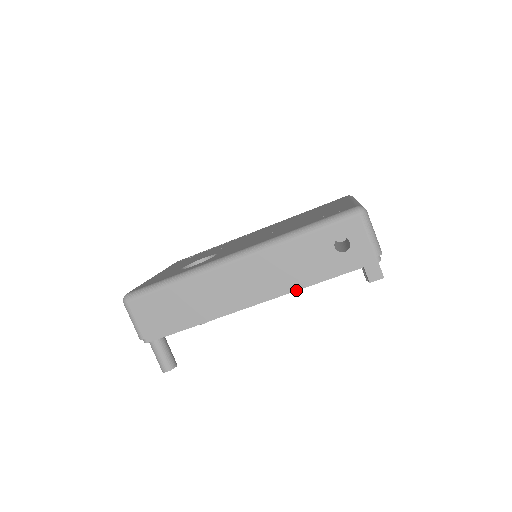
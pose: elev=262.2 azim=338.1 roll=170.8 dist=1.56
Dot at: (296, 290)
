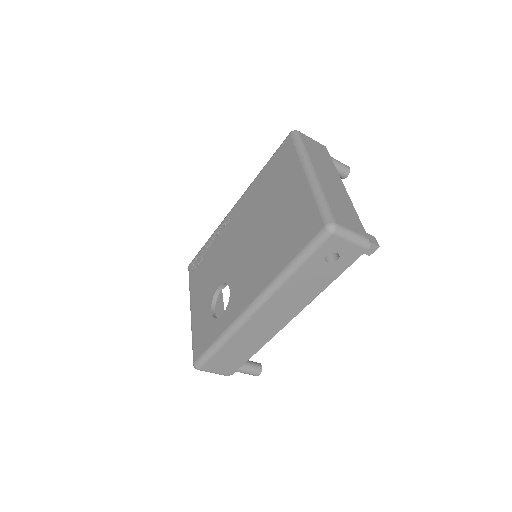
Dot at: (315, 297)
